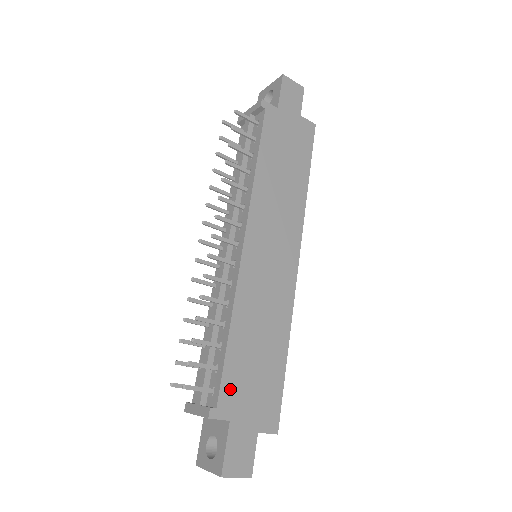
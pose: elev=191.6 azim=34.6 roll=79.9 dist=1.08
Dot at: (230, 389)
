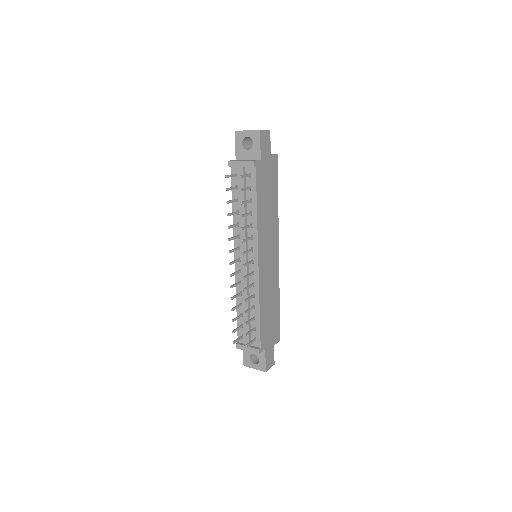
Dot at: (263, 336)
